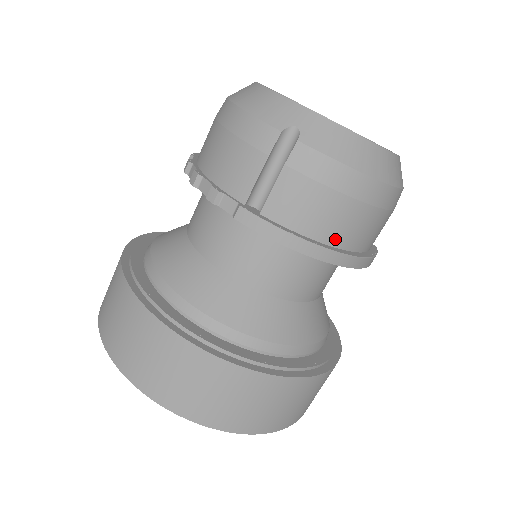
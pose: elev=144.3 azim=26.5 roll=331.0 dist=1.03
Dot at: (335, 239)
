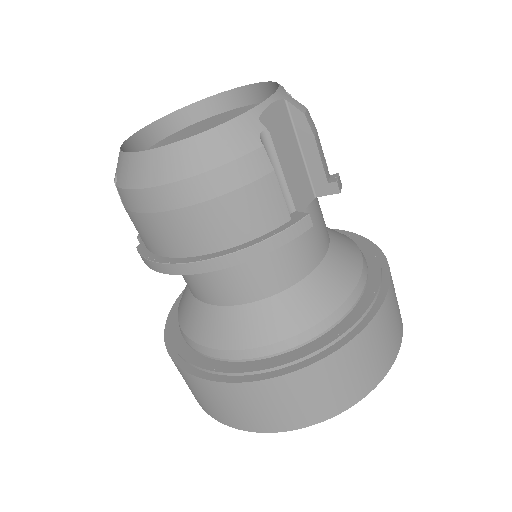
Dot at: (187, 250)
